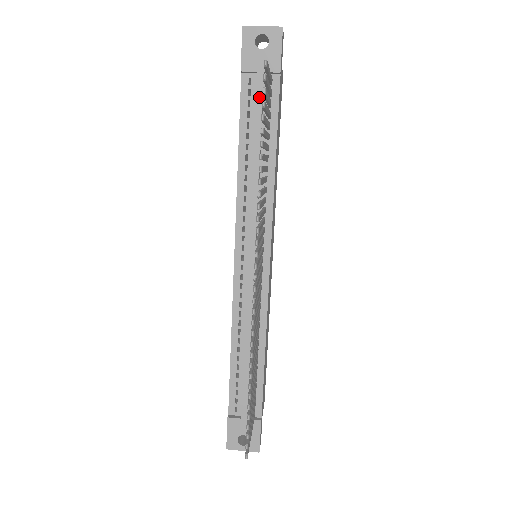
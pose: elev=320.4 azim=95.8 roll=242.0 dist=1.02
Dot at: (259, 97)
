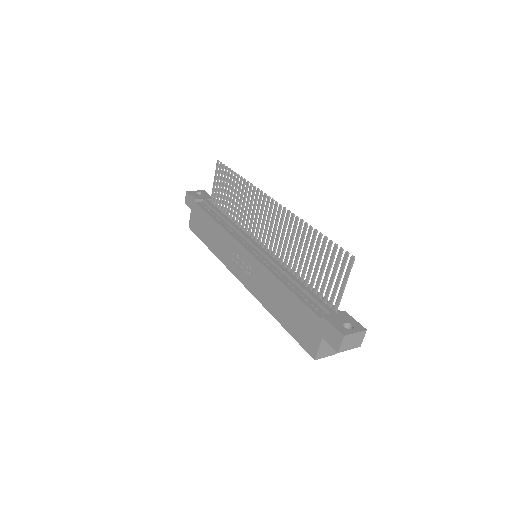
Dot at: (210, 204)
